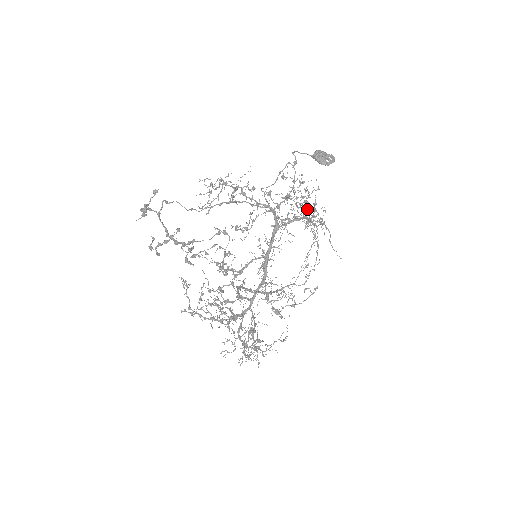
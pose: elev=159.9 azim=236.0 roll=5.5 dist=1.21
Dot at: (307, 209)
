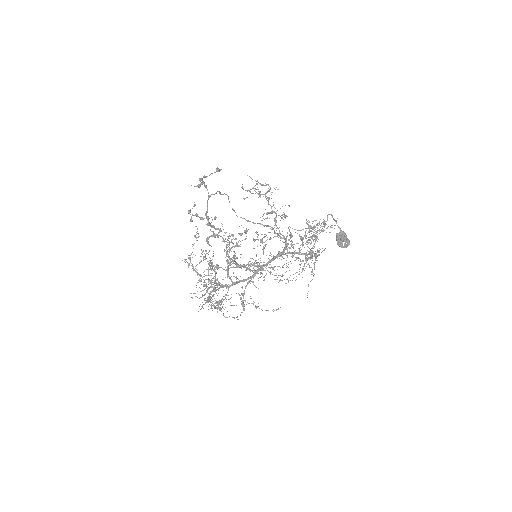
Dot at: (313, 245)
